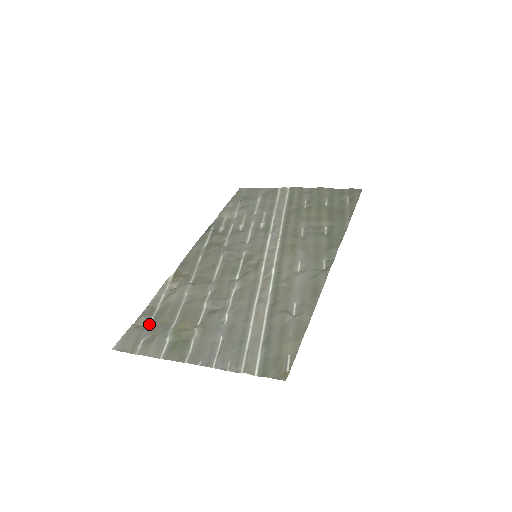
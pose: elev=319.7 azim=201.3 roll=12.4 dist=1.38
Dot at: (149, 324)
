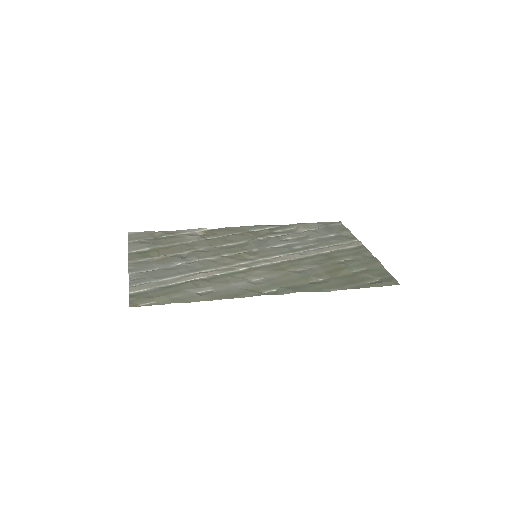
Dot at: (158, 237)
